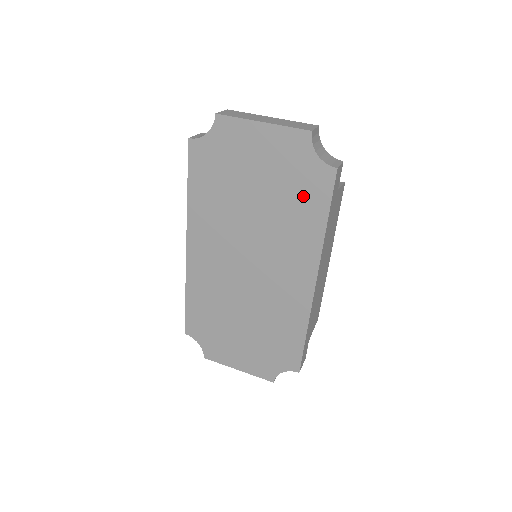
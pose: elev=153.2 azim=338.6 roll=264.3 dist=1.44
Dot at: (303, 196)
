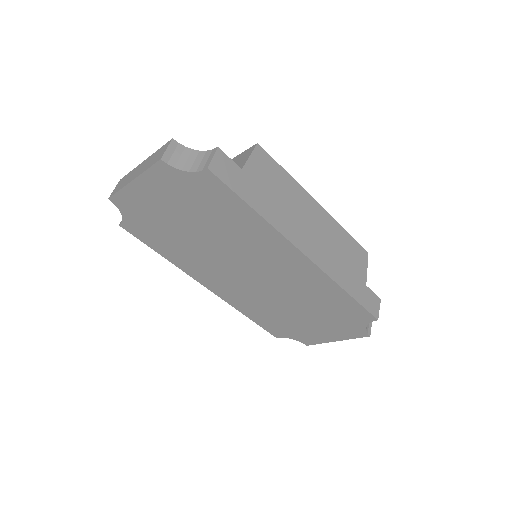
Dot at: (216, 205)
